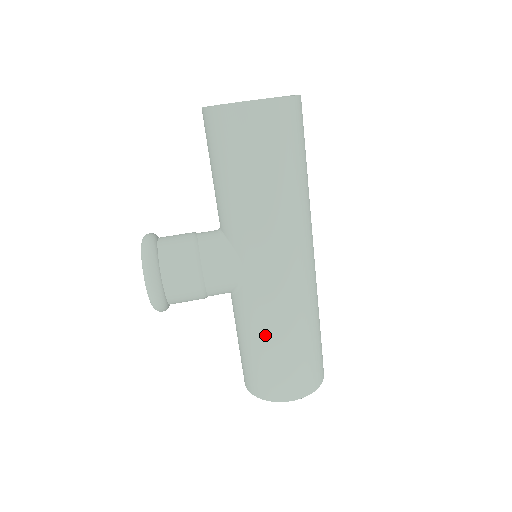
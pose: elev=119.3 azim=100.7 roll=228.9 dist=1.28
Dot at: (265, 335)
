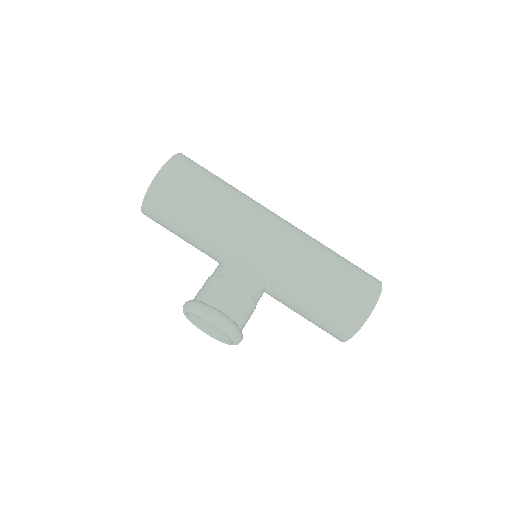
Dot at: (311, 280)
